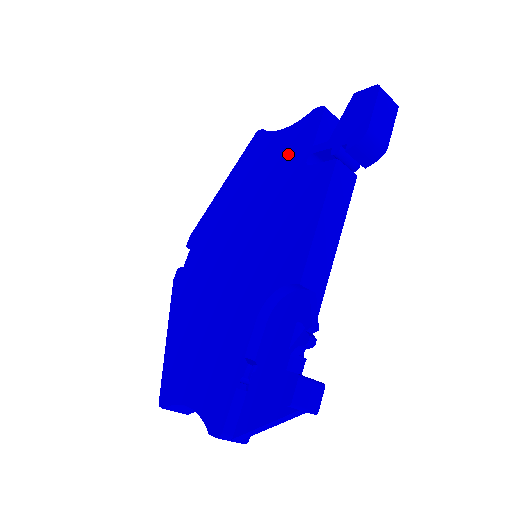
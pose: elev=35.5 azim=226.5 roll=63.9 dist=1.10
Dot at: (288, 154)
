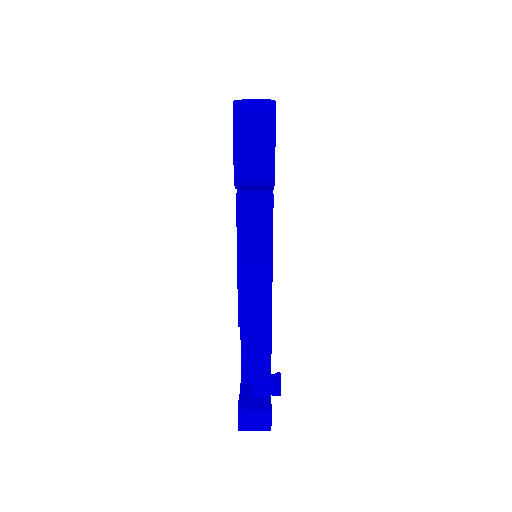
Dot at: occluded
